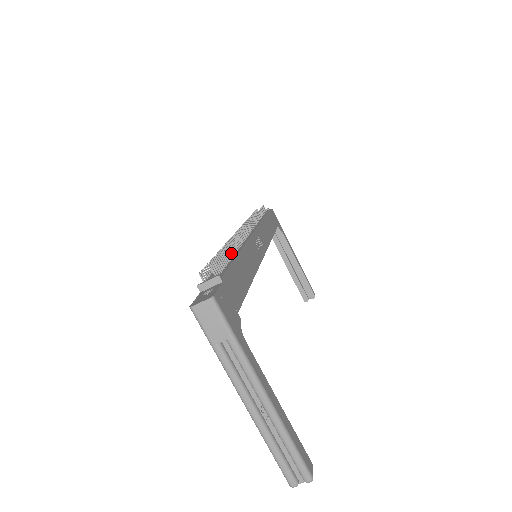
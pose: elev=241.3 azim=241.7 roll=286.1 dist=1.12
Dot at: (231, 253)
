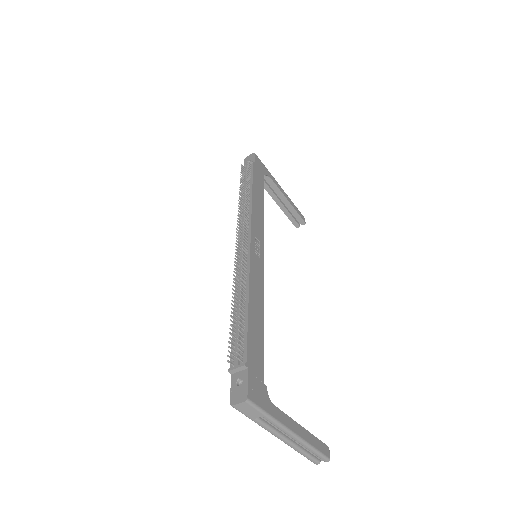
Dot at: (243, 306)
